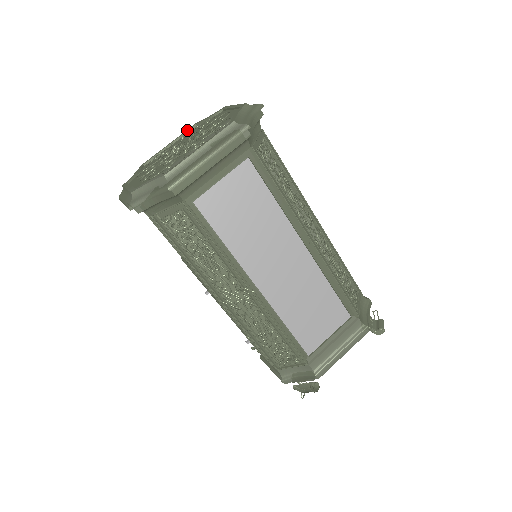
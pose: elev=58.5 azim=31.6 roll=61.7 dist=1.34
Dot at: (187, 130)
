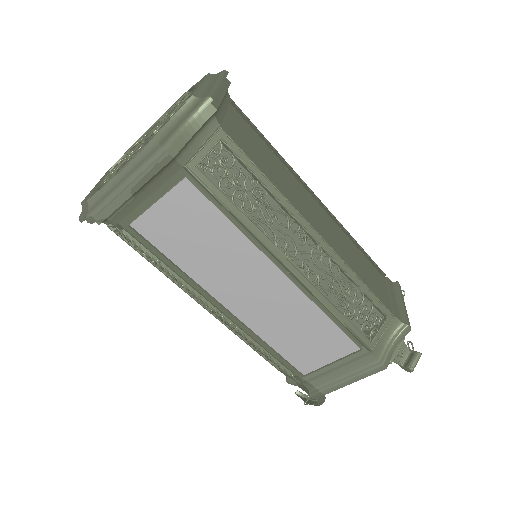
Dot at: (179, 98)
